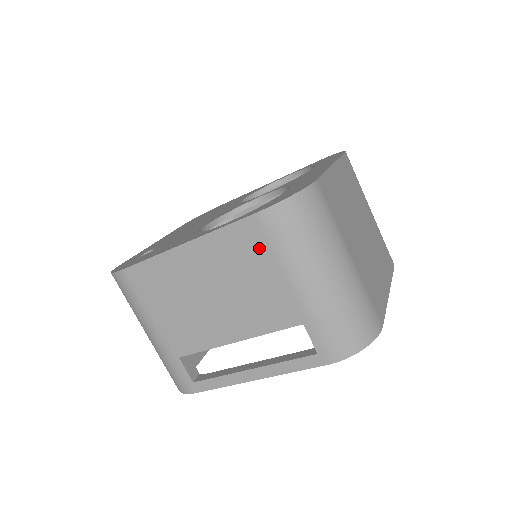
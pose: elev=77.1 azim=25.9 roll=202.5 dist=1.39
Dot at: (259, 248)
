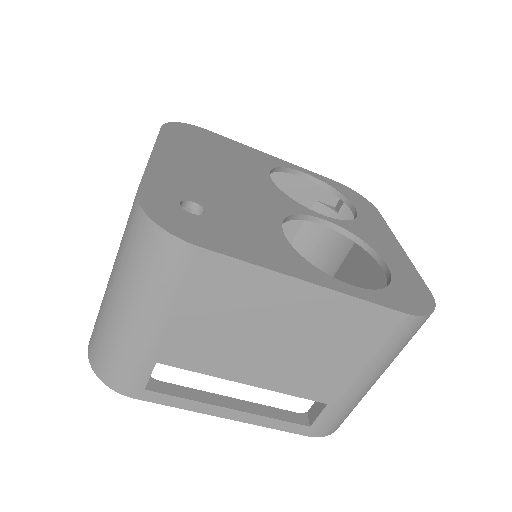
Dot at: (371, 337)
